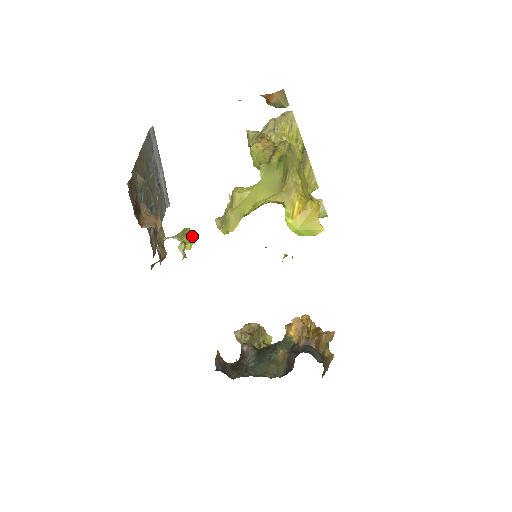
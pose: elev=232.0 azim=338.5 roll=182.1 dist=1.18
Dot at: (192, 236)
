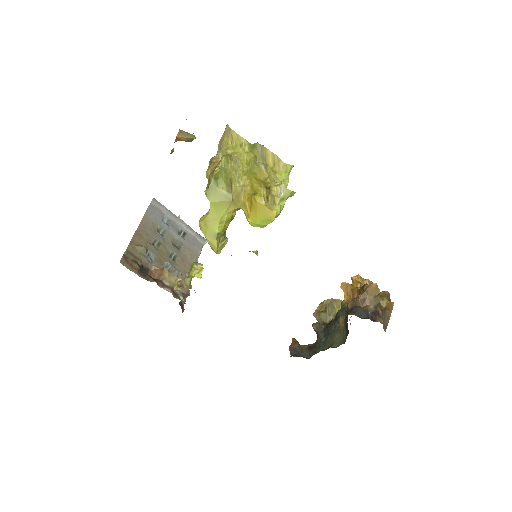
Dot at: (198, 267)
